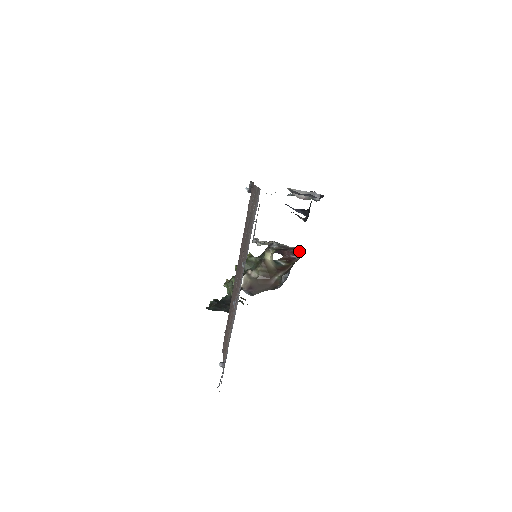
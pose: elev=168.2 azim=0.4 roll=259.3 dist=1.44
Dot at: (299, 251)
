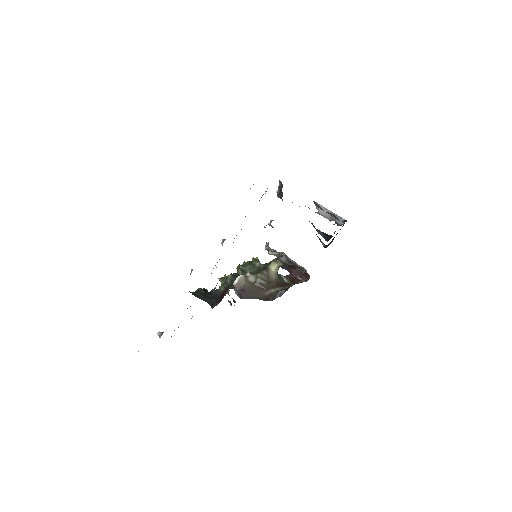
Dot at: (307, 275)
